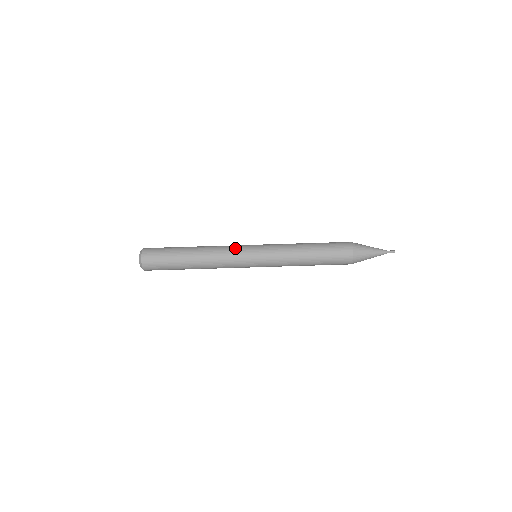
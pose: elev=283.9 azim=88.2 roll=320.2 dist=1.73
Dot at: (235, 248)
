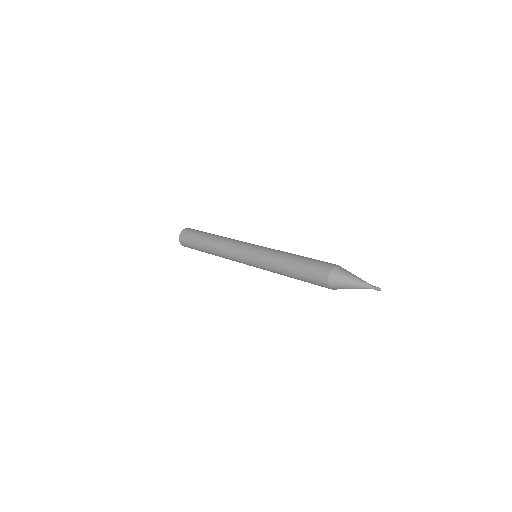
Dot at: occluded
